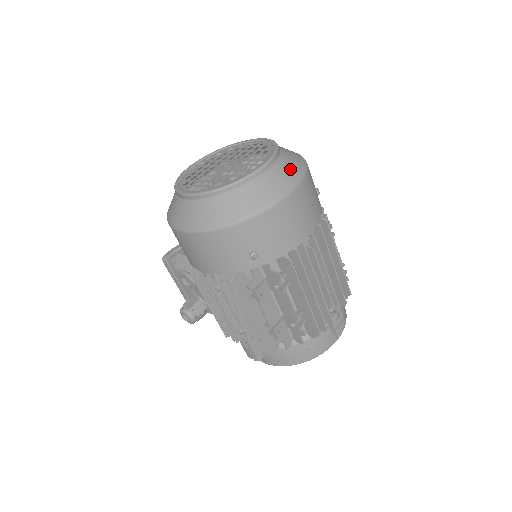
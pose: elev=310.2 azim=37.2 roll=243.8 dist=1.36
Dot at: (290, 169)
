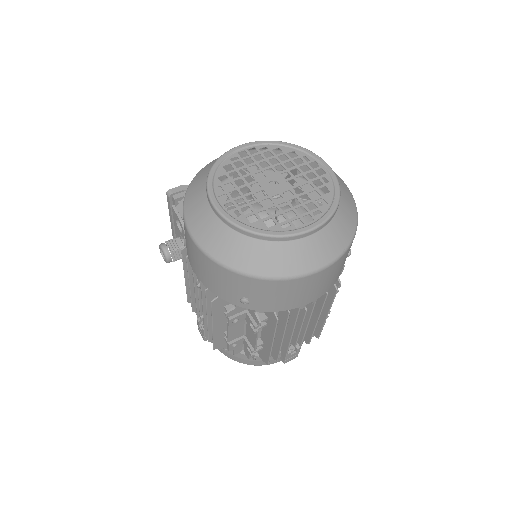
Dot at: (333, 242)
